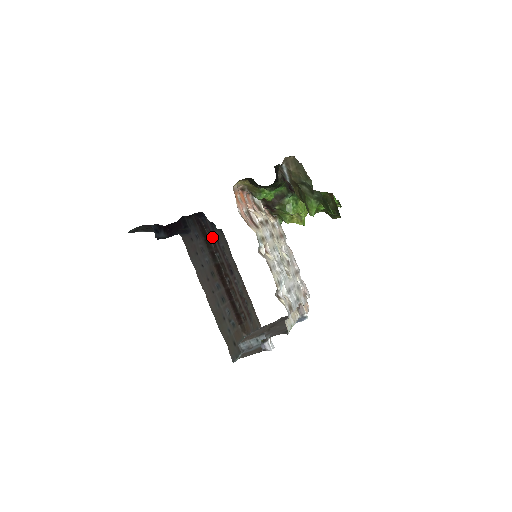
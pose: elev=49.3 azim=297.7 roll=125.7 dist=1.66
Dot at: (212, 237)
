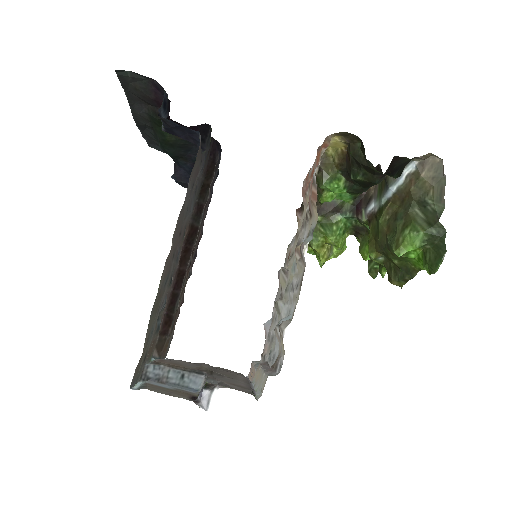
Dot at: (211, 188)
